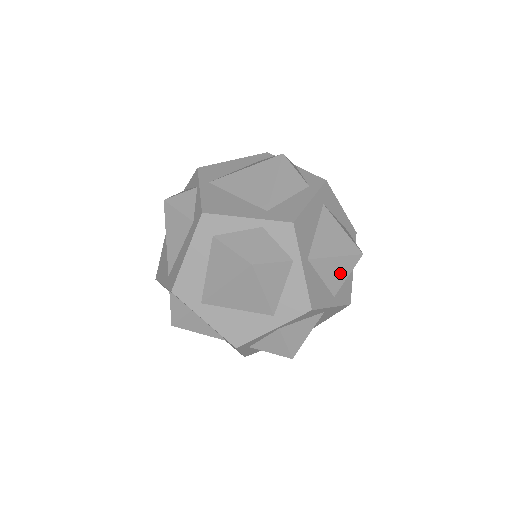
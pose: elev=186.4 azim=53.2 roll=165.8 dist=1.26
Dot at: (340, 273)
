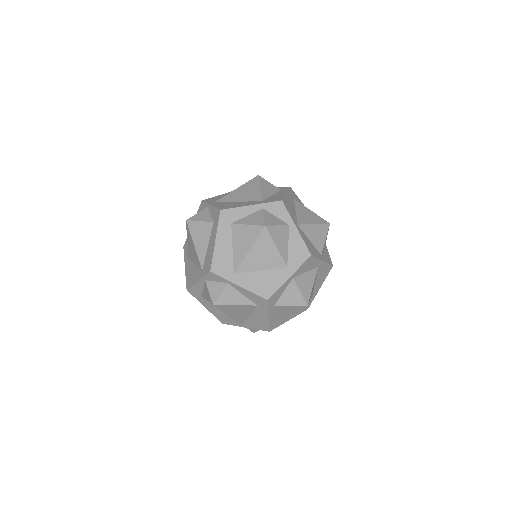
Dot at: (320, 237)
